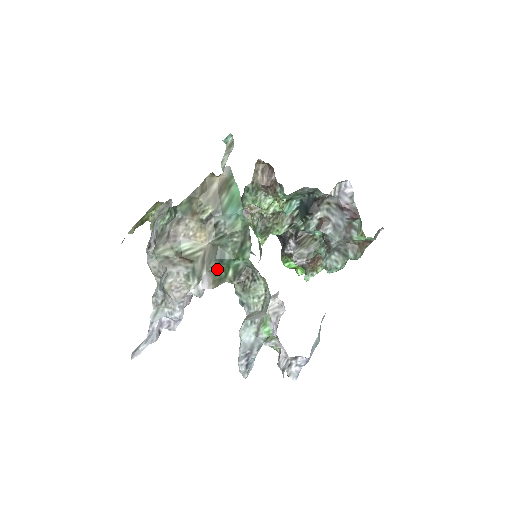
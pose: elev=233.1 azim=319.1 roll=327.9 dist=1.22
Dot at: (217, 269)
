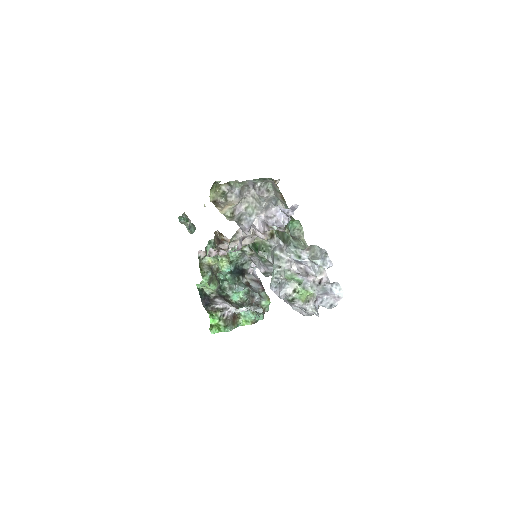
Dot at: occluded
